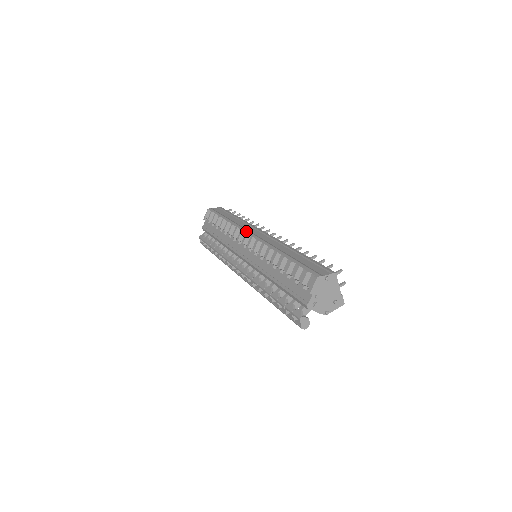
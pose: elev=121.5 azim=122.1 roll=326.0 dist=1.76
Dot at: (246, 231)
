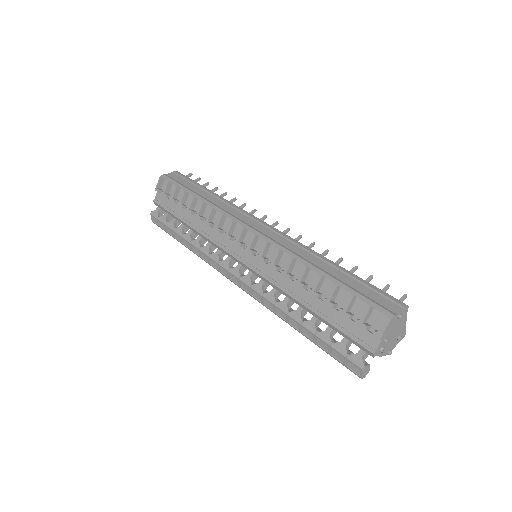
Dot at: (240, 223)
